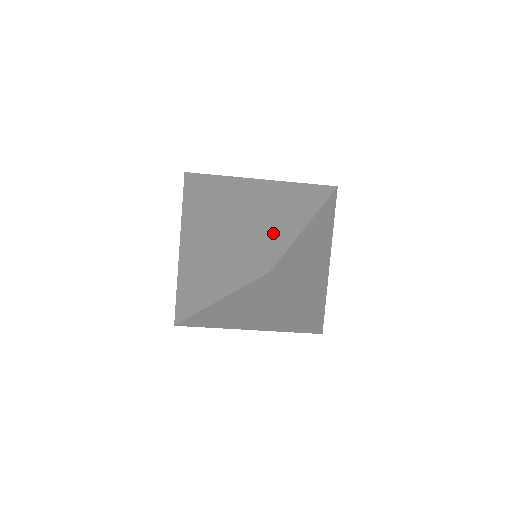
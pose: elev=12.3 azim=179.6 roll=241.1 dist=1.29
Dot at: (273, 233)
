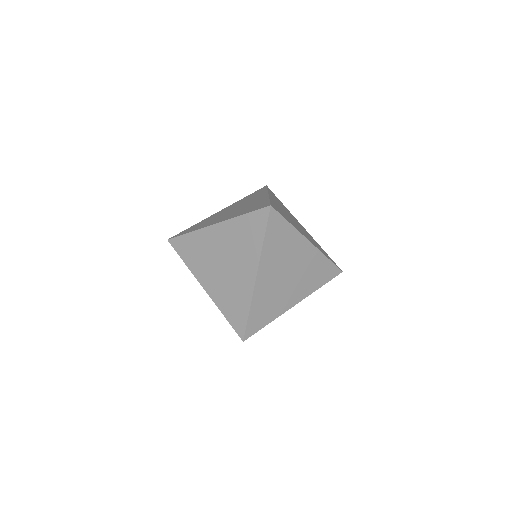
Dot at: (271, 307)
